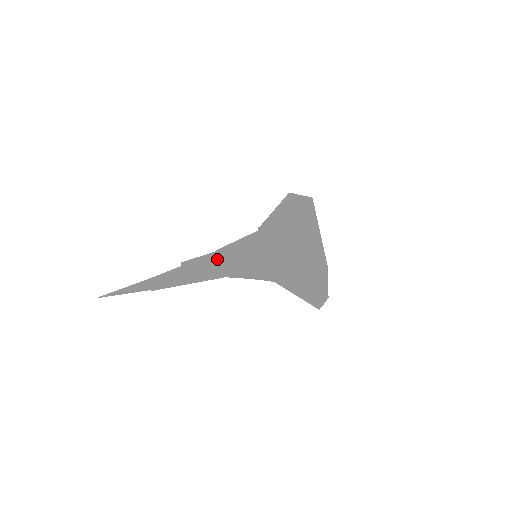
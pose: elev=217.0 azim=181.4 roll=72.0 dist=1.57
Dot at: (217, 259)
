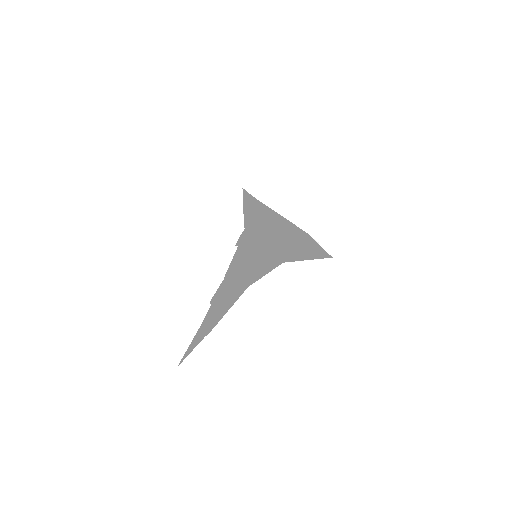
Dot at: (229, 284)
